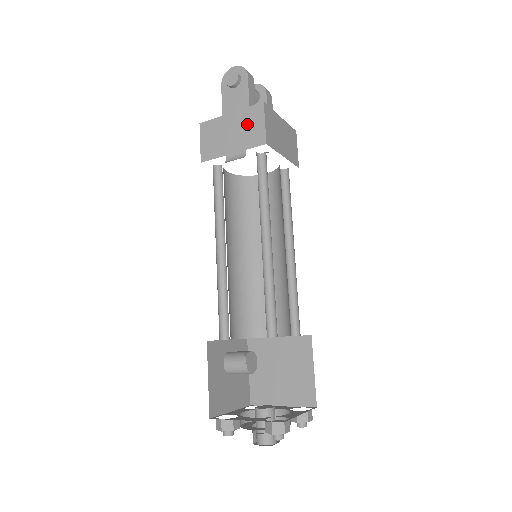
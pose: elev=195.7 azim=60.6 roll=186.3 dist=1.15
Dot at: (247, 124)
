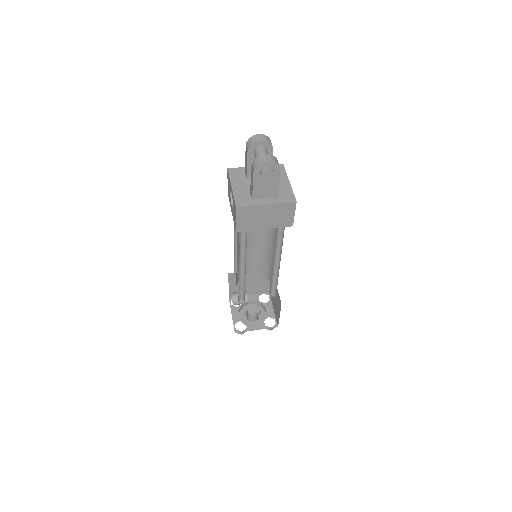
Dot at: (280, 214)
